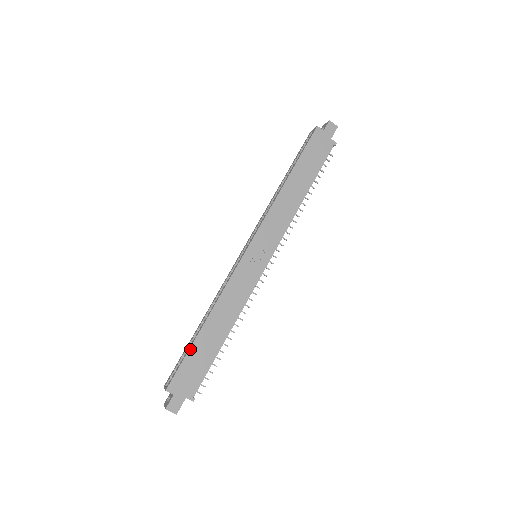
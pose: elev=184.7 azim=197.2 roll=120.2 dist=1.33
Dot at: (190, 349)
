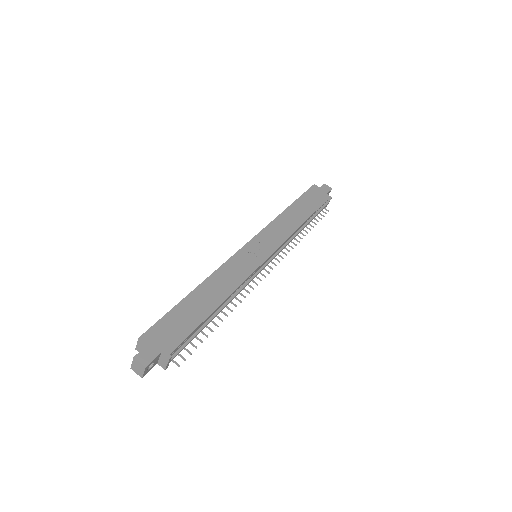
Dot at: (176, 306)
